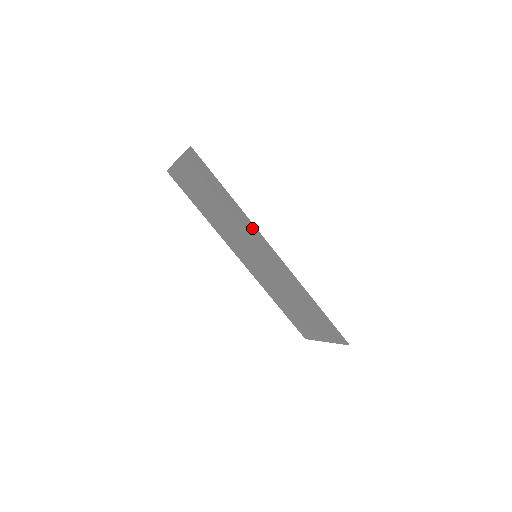
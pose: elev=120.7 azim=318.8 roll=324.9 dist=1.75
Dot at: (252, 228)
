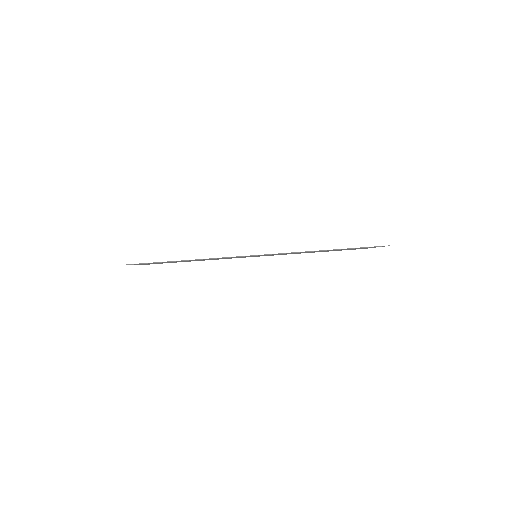
Dot at: occluded
